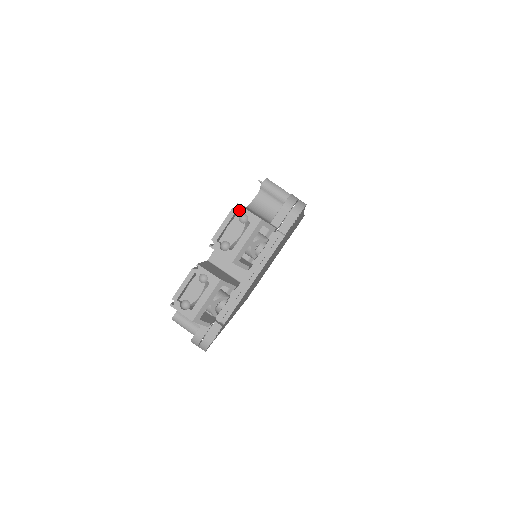
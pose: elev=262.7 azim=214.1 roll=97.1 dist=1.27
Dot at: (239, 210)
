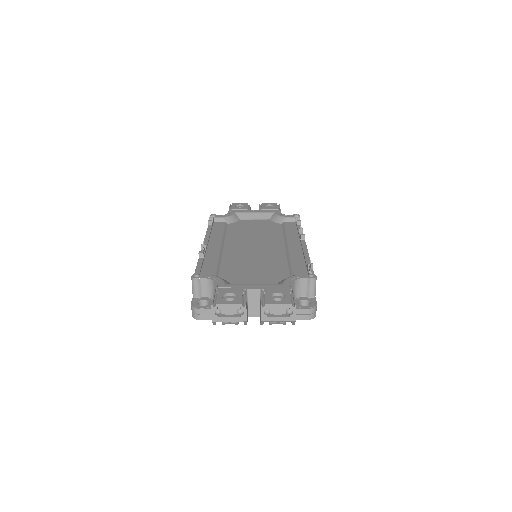
Dot at: (293, 308)
